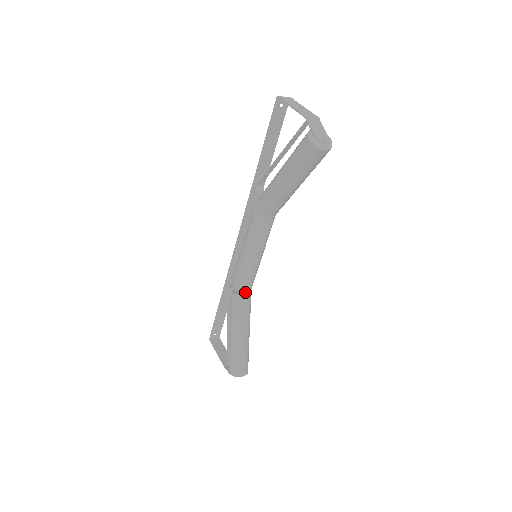
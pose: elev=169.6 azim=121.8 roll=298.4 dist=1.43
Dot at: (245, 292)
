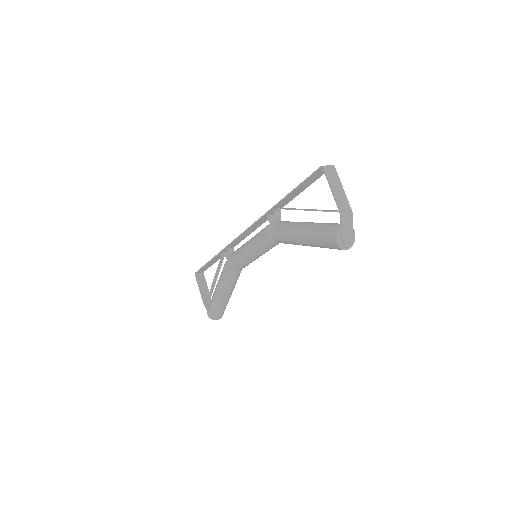
Dot at: (238, 271)
